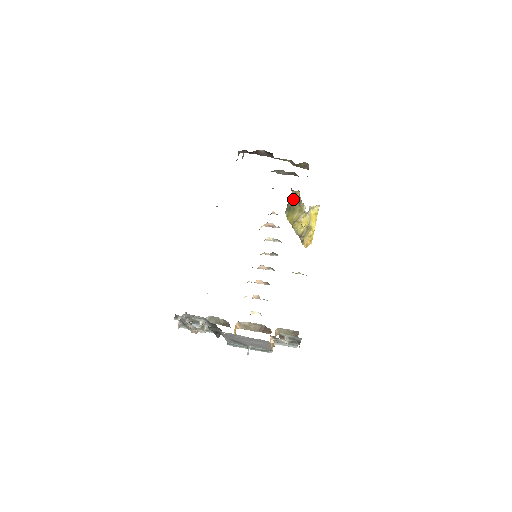
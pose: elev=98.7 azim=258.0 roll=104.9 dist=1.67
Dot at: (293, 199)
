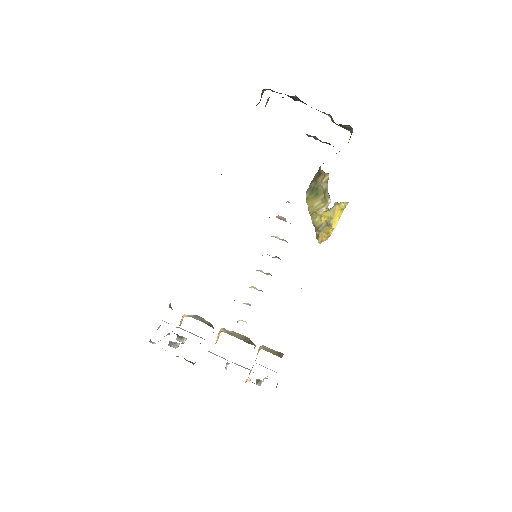
Dot at: (319, 180)
